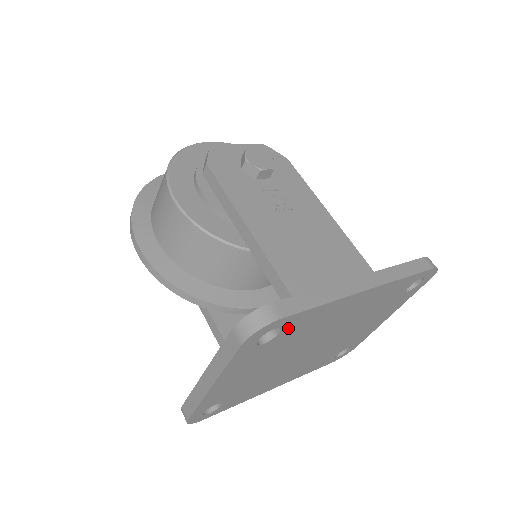
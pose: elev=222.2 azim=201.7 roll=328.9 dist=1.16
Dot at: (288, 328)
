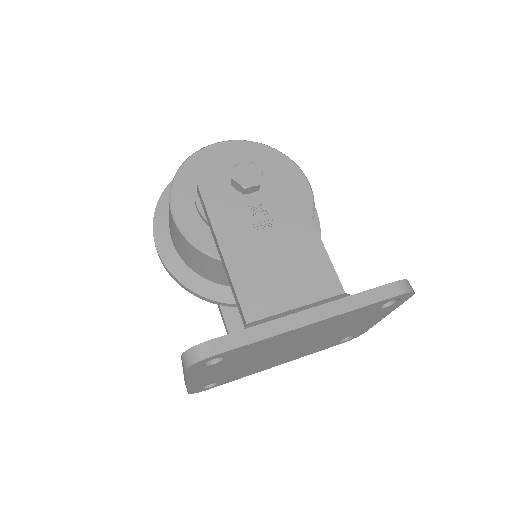
Dot at: (232, 355)
